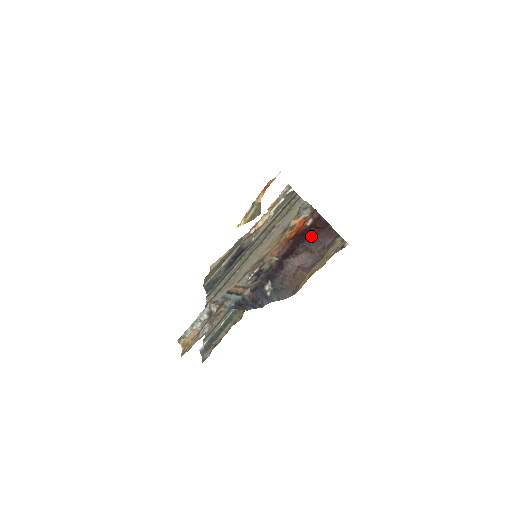
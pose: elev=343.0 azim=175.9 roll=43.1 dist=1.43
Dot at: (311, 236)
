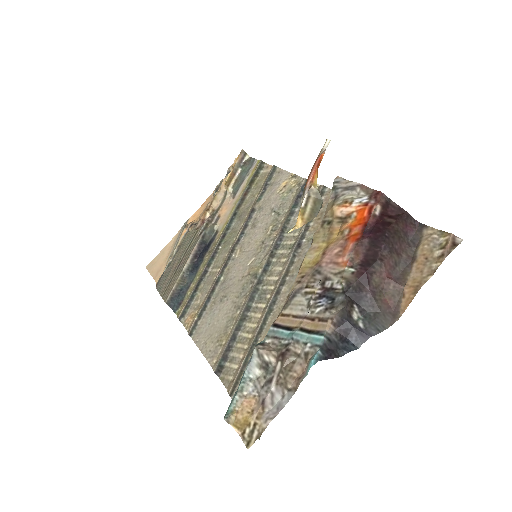
Dot at: (391, 231)
